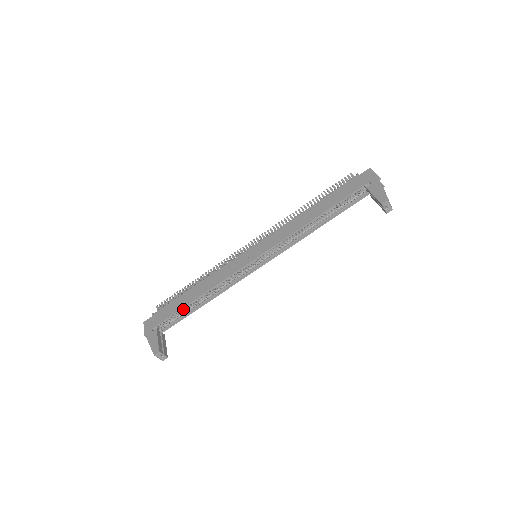
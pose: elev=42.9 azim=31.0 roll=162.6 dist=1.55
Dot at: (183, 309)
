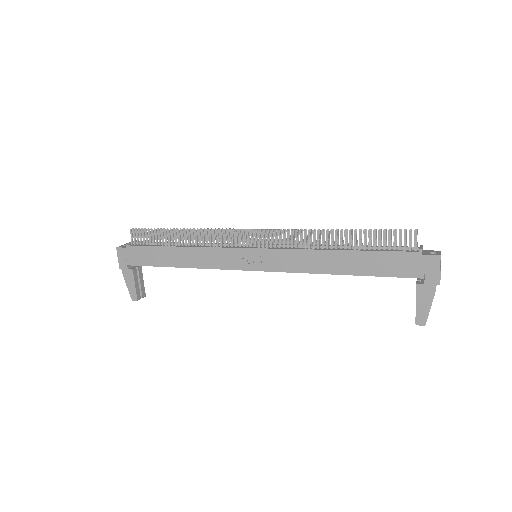
Dot at: (163, 263)
